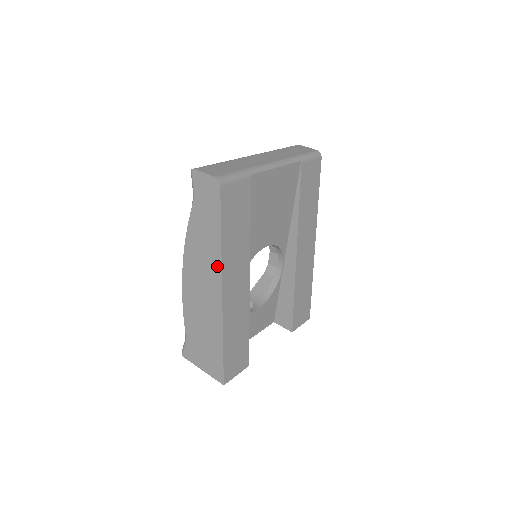
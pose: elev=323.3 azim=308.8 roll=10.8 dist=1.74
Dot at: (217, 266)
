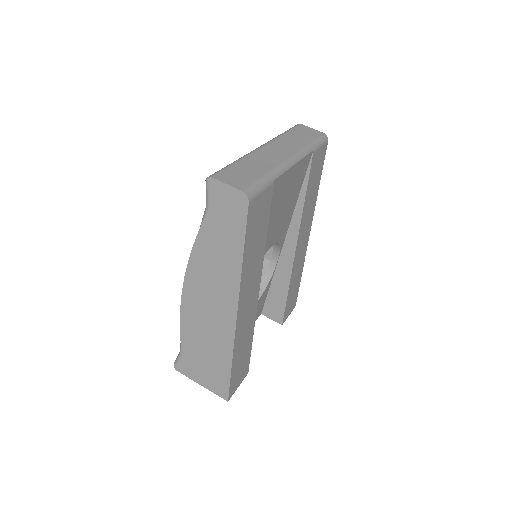
Dot at: (233, 287)
